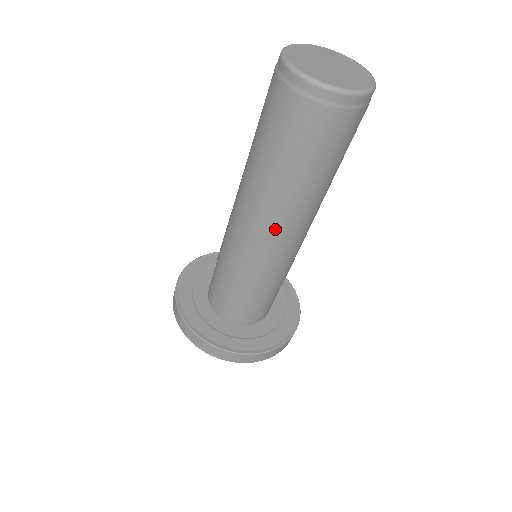
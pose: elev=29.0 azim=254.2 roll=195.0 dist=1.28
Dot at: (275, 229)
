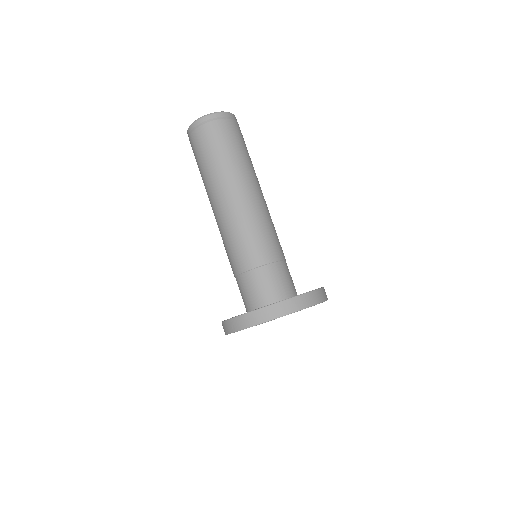
Dot at: (229, 205)
